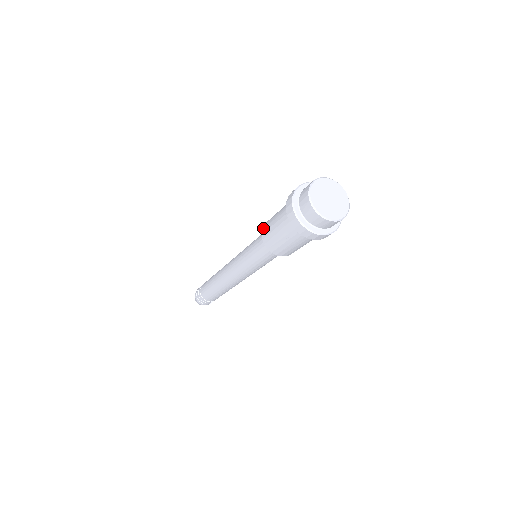
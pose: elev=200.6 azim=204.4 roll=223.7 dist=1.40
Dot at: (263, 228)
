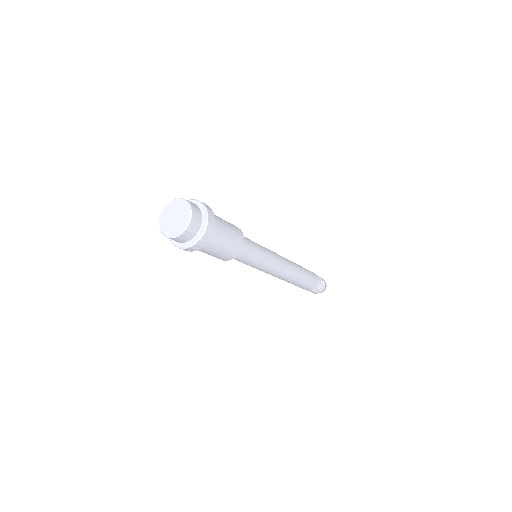
Dot at: occluded
